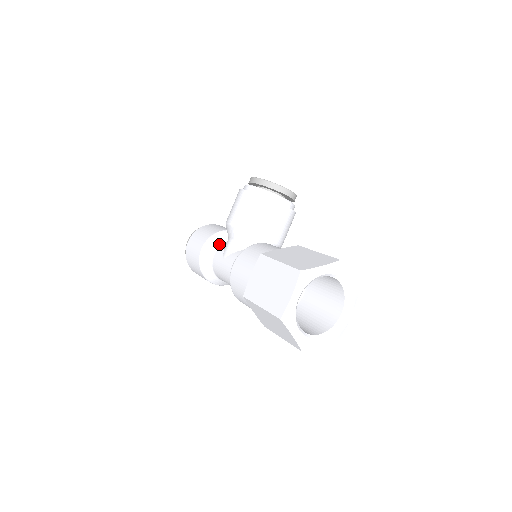
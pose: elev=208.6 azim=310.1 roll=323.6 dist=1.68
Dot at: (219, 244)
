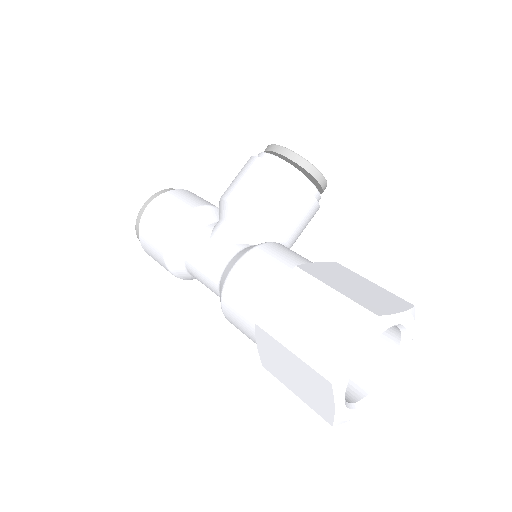
Dot at: (202, 224)
